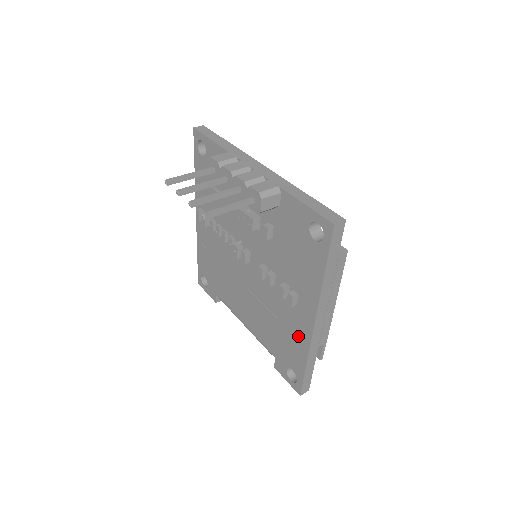
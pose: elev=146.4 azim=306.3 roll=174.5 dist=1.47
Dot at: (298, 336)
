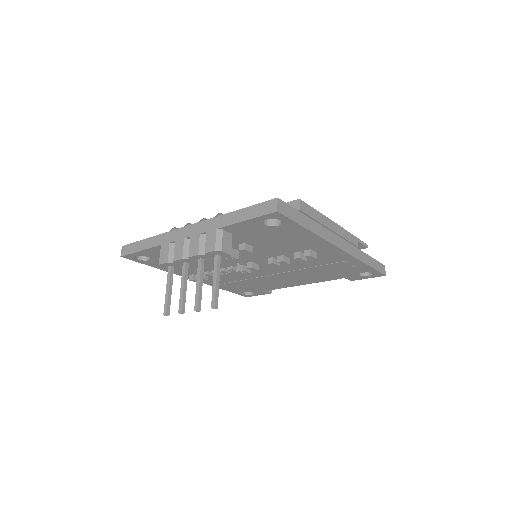
Dot at: (341, 261)
